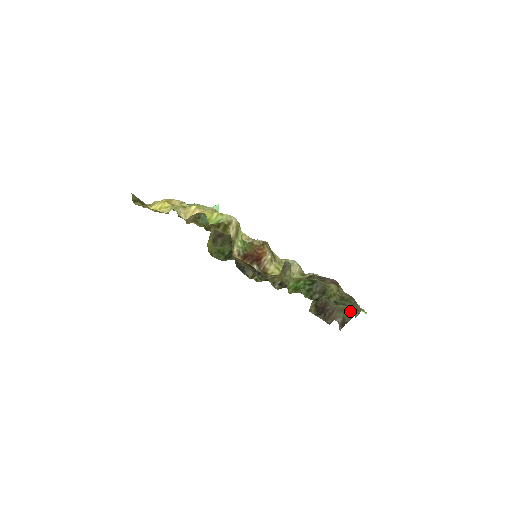
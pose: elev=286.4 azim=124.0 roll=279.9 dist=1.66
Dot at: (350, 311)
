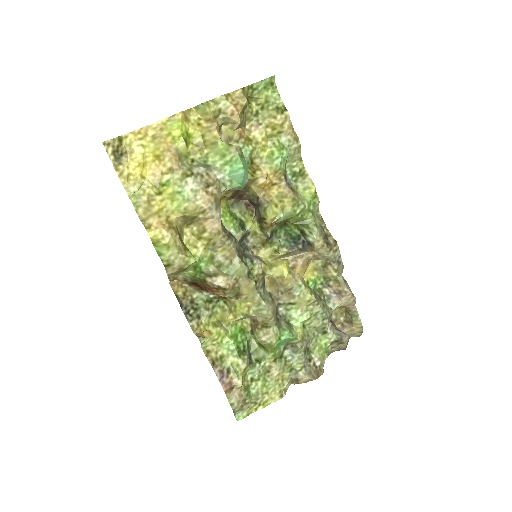
Dot at: occluded
